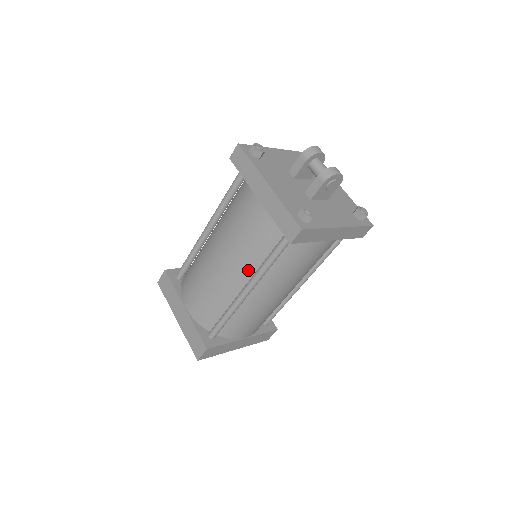
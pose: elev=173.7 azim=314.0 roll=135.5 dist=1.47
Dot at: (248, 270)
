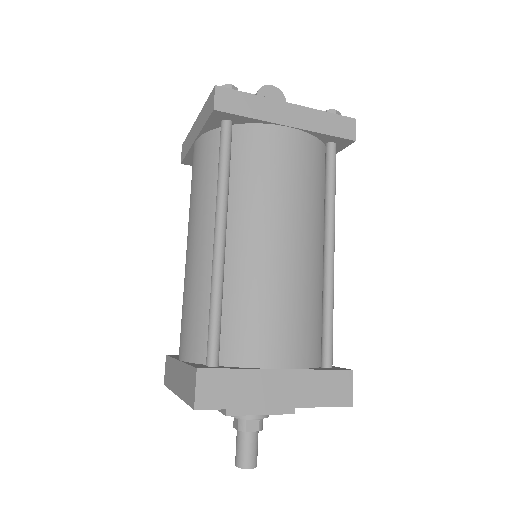
Dot at: (213, 216)
